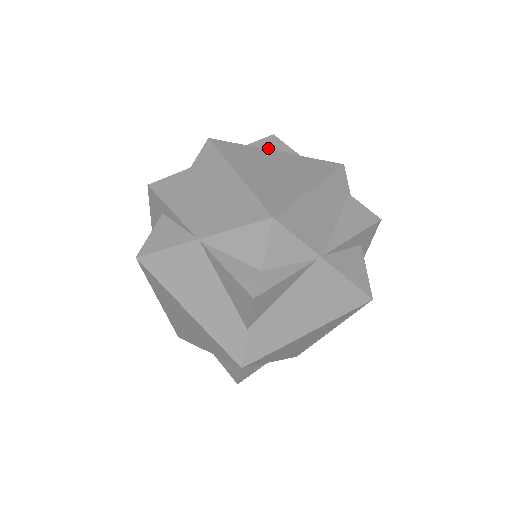
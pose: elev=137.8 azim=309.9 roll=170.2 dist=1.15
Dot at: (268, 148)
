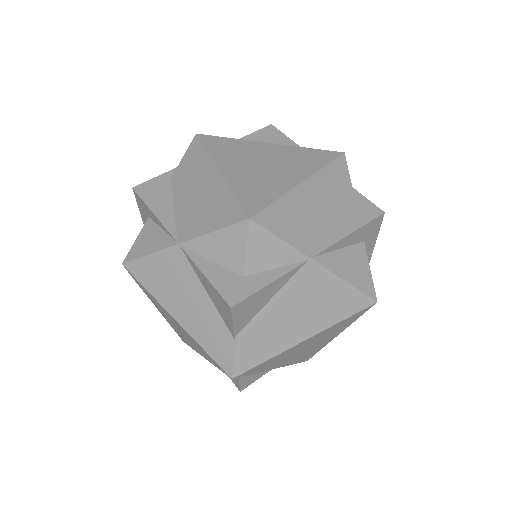
Dot at: (264, 140)
